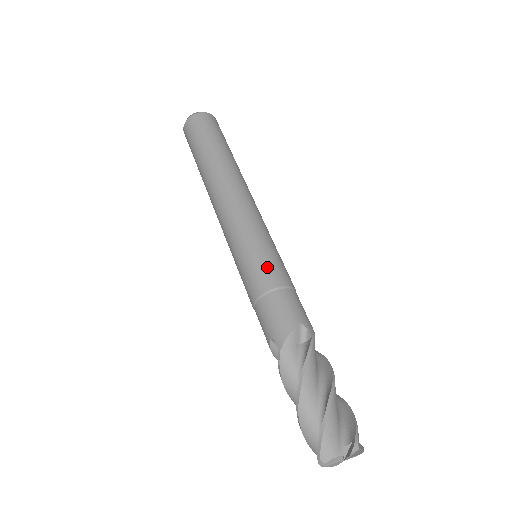
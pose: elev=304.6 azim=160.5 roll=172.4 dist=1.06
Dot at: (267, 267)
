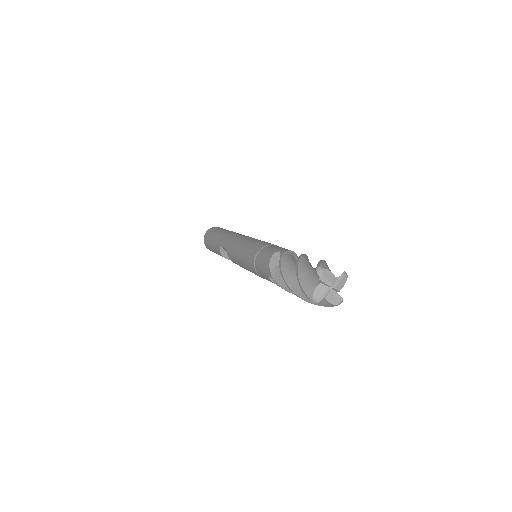
Dot at: occluded
